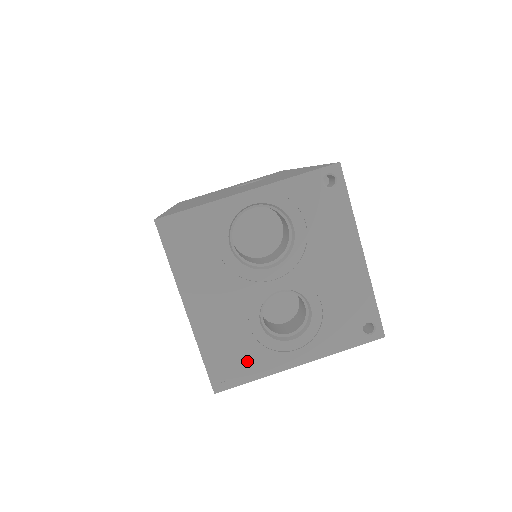
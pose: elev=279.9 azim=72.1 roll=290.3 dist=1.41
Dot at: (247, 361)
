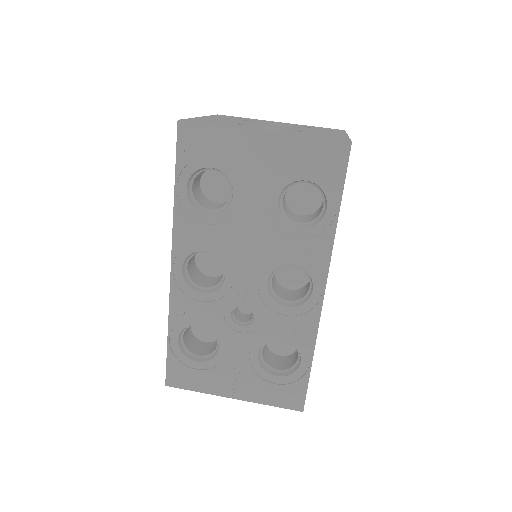
Dot at: occluded
